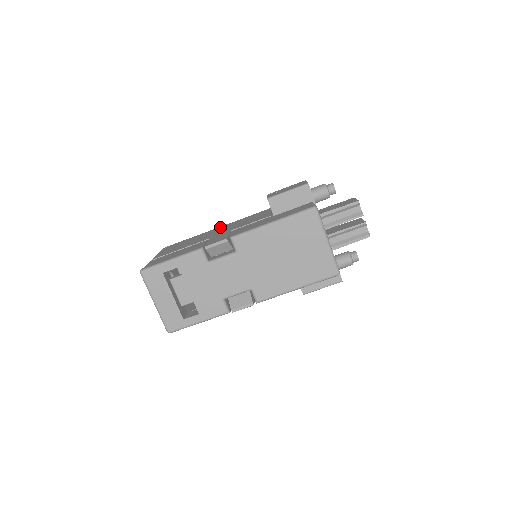
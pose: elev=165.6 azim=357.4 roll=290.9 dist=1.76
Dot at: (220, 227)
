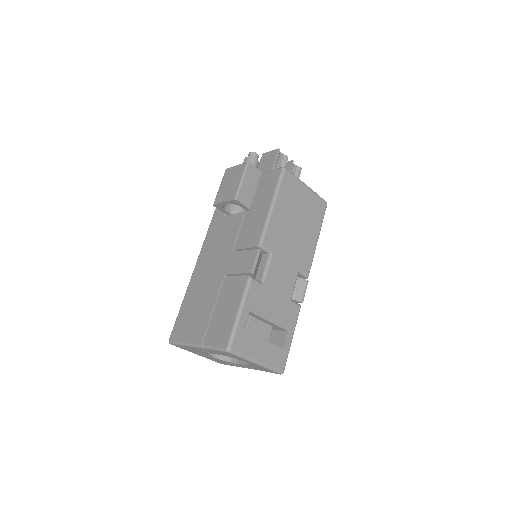
Dot at: (196, 271)
